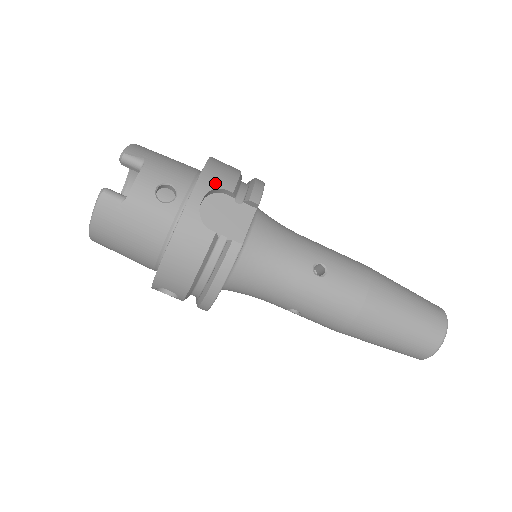
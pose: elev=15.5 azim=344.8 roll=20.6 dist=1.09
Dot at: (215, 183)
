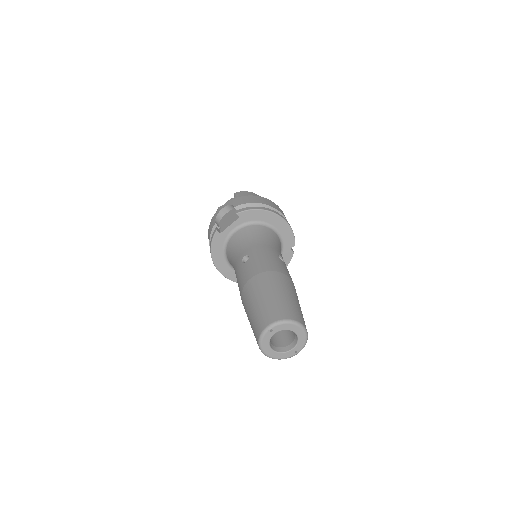
Dot at: (233, 203)
